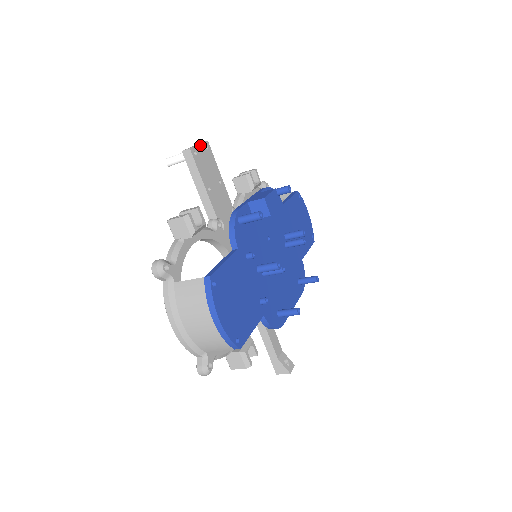
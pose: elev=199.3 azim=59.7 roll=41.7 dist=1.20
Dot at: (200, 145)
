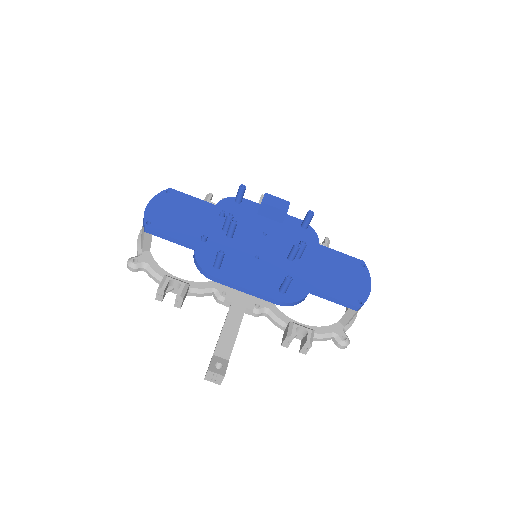
Dot at: occluded
